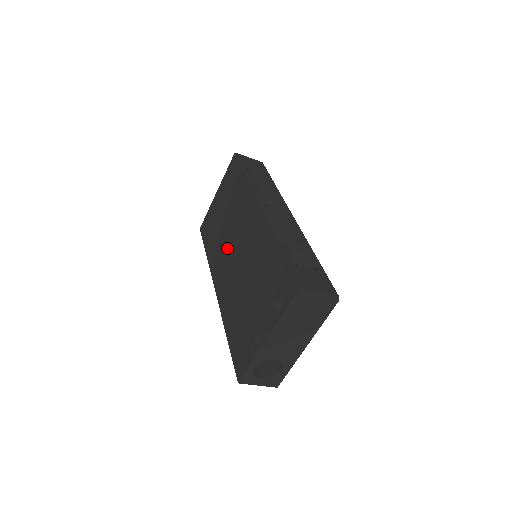
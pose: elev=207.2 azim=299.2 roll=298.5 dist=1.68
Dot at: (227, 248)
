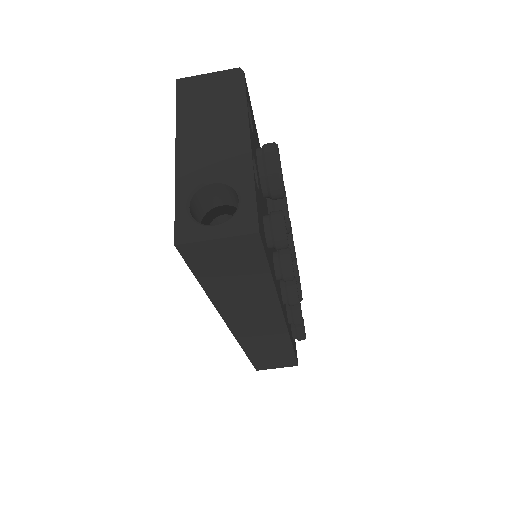
Dot at: occluded
